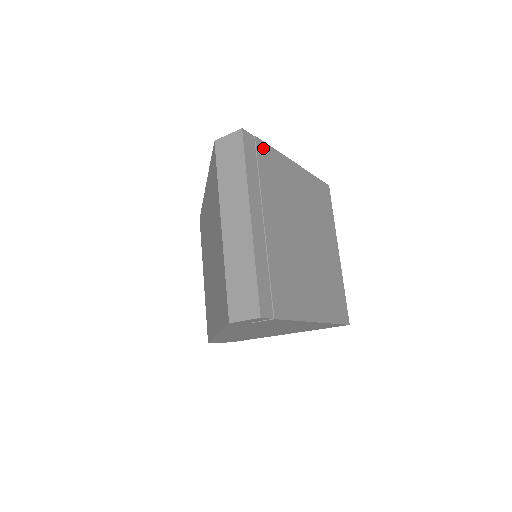
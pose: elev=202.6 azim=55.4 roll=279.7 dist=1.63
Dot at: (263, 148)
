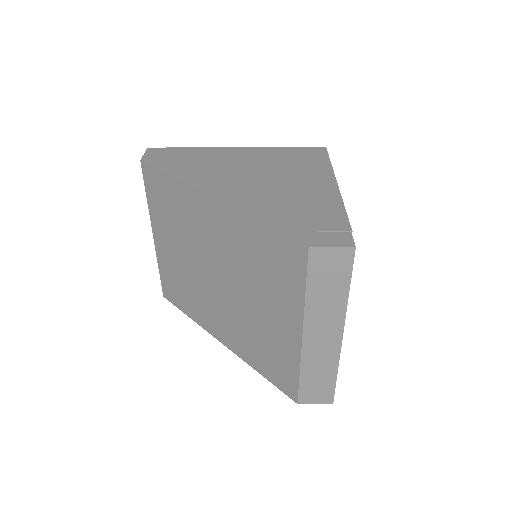
Dot at: occluded
